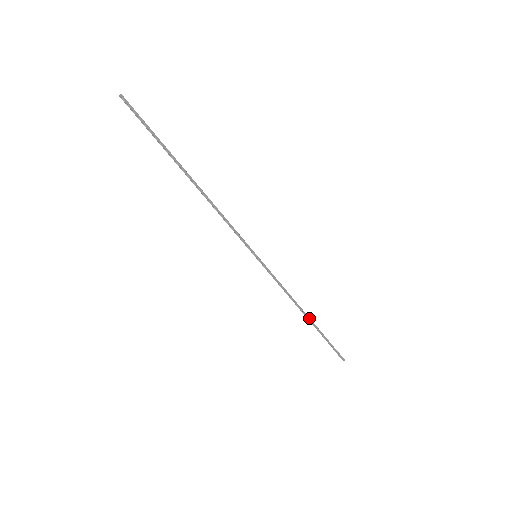
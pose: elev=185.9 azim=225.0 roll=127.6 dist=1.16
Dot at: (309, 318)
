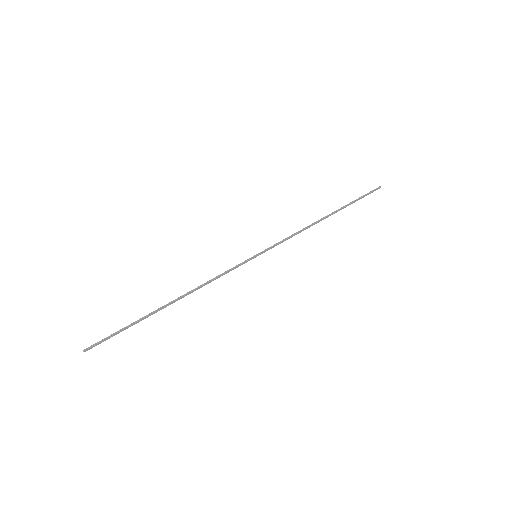
Dot at: occluded
